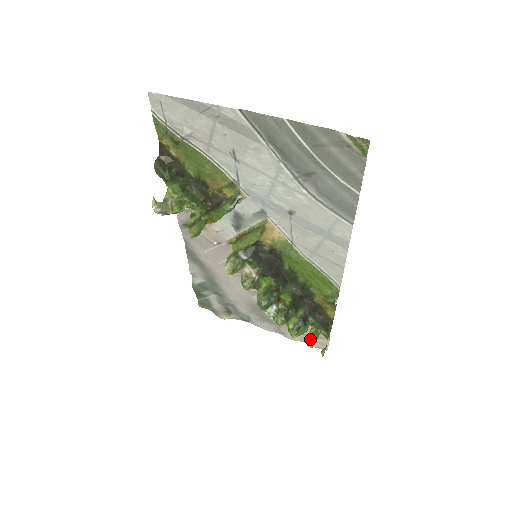
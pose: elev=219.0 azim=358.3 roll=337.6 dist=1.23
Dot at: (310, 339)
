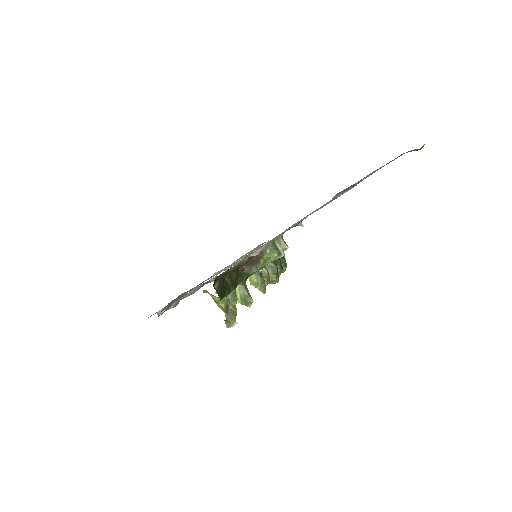
Dot at: occluded
